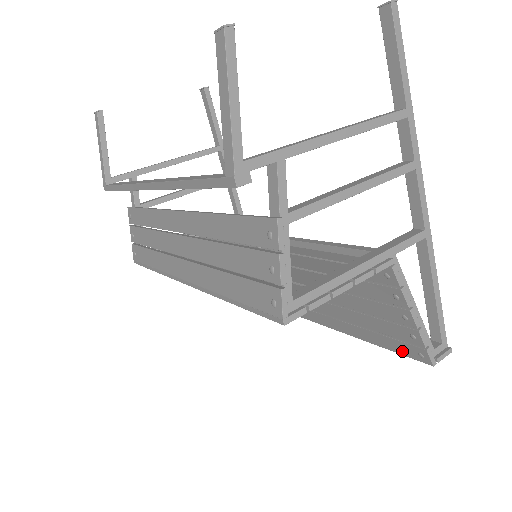
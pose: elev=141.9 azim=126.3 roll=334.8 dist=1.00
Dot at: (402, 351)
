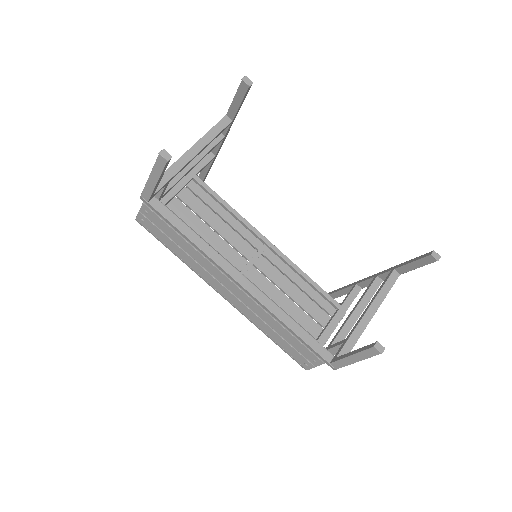
Dot at: occluded
